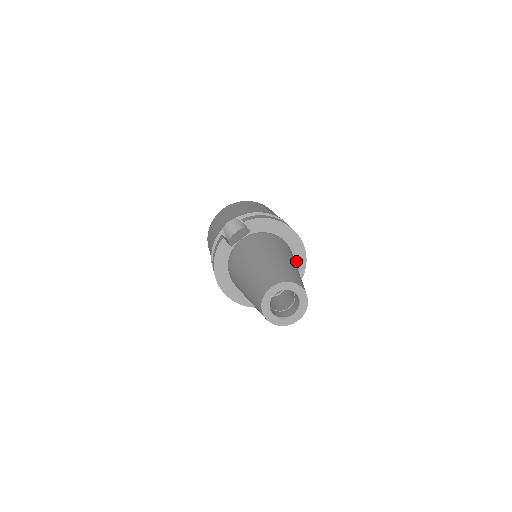
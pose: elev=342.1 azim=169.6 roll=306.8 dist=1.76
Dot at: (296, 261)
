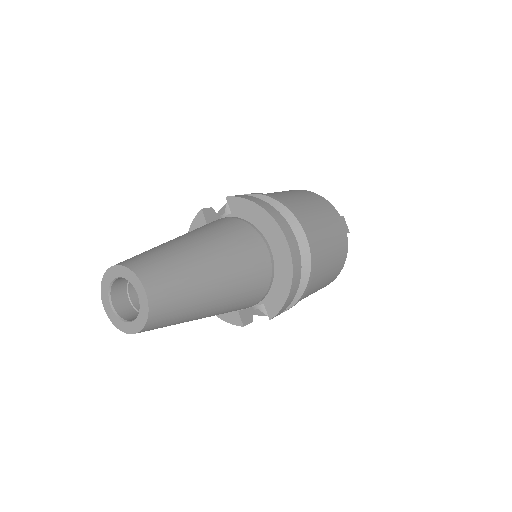
Dot at: (278, 280)
